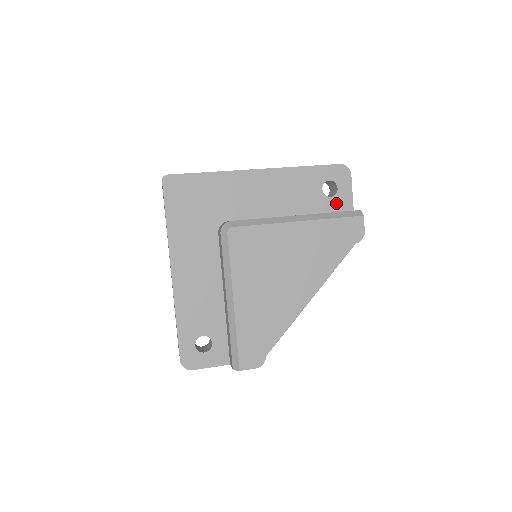
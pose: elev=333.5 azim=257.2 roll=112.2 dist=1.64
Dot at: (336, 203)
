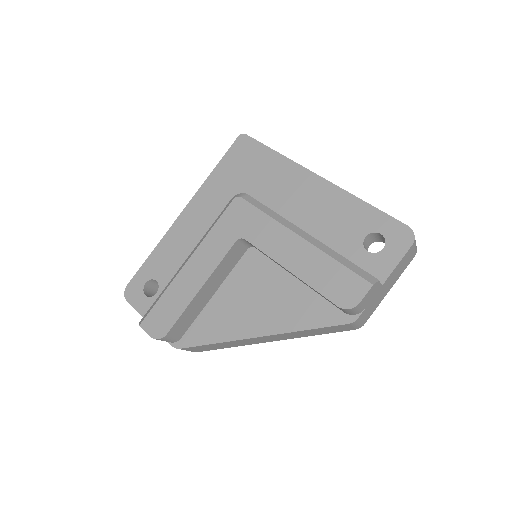
Dot at: (369, 262)
